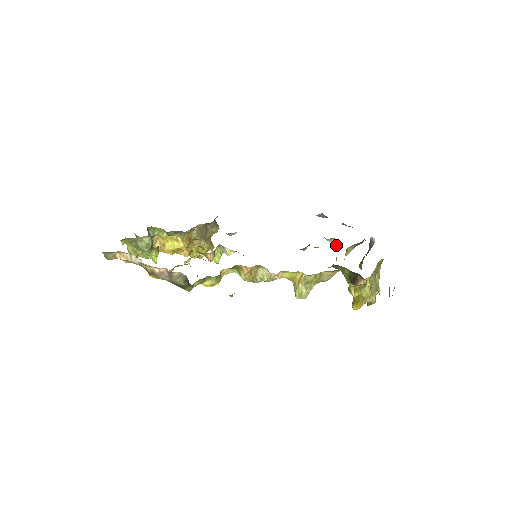
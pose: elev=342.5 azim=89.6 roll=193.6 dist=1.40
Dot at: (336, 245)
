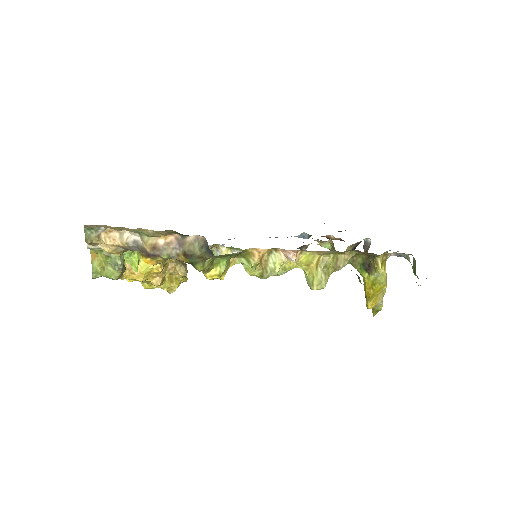
Dot at: (332, 249)
